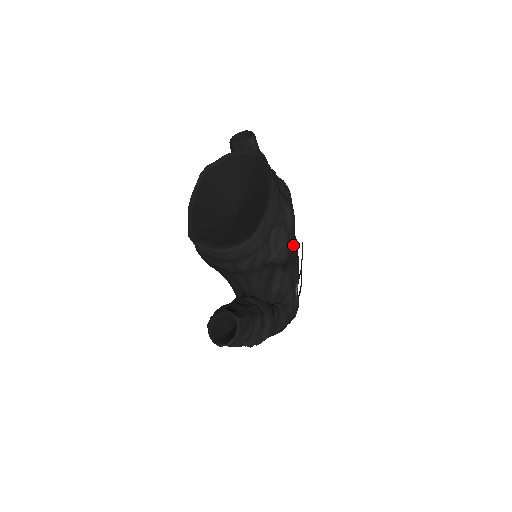
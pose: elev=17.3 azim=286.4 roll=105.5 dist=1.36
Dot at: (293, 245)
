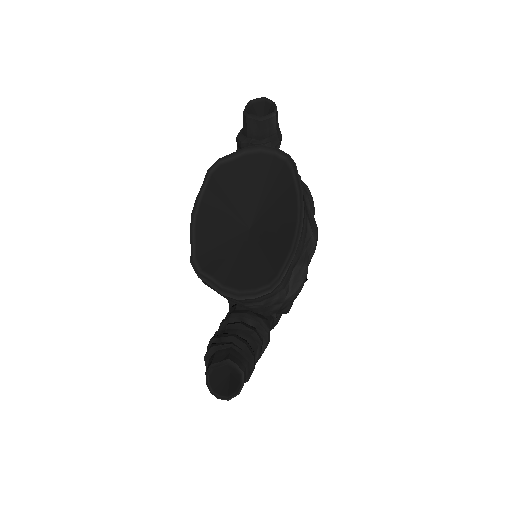
Dot at: occluded
